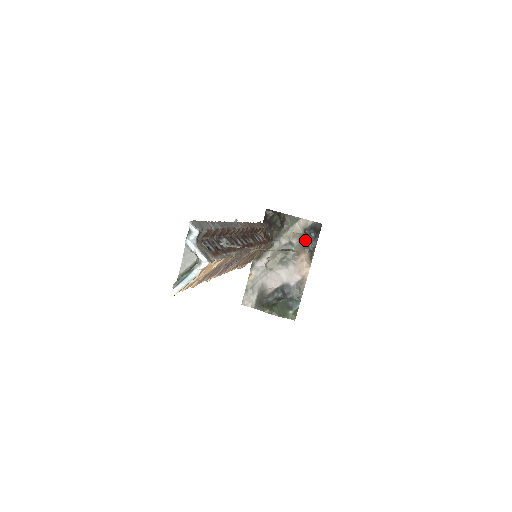
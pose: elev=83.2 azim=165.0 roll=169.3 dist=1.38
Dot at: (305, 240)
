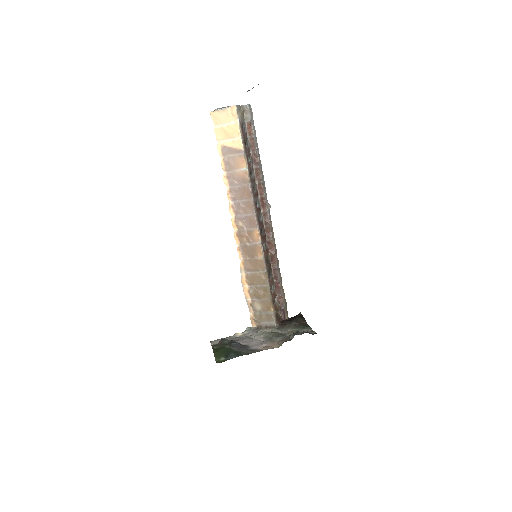
Dot at: occluded
